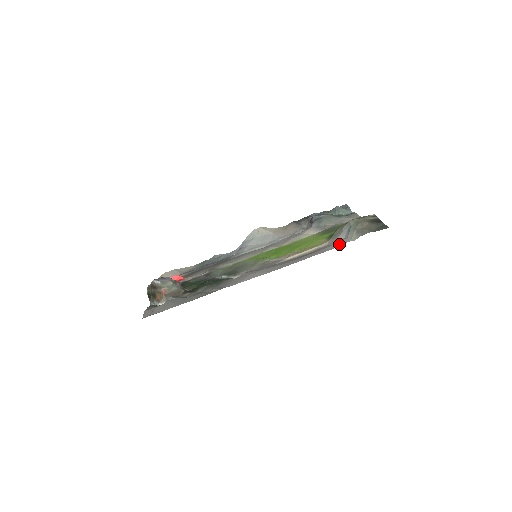
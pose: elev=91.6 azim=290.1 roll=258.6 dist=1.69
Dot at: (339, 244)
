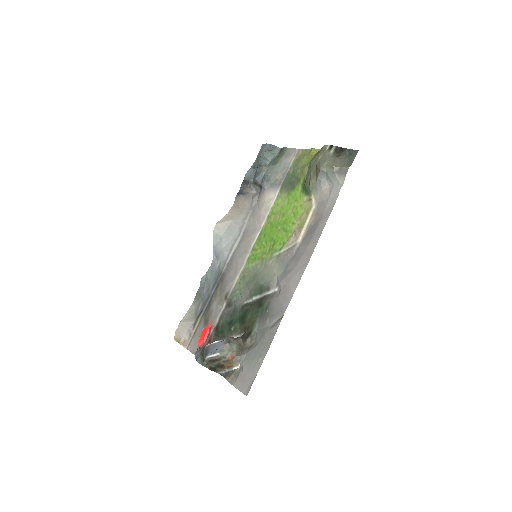
Dot at: (334, 196)
